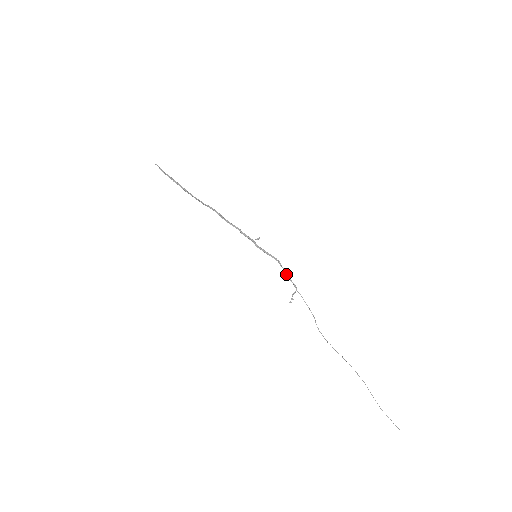
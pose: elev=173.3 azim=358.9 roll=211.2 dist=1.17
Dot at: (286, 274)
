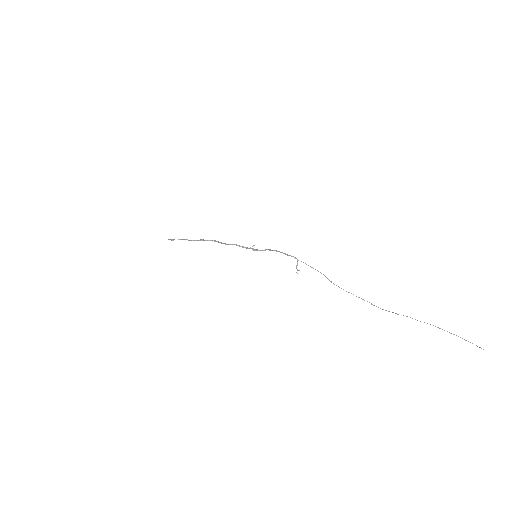
Dot at: occluded
